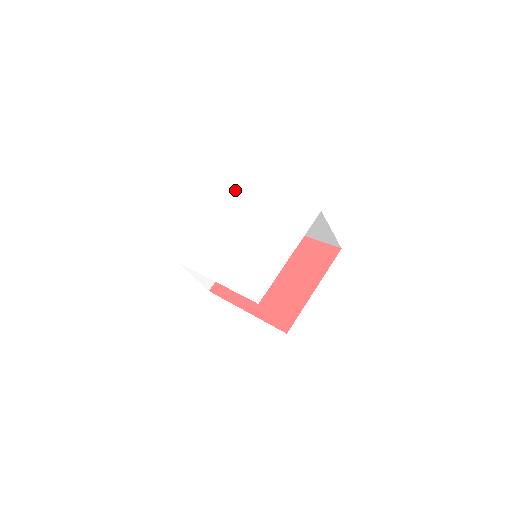
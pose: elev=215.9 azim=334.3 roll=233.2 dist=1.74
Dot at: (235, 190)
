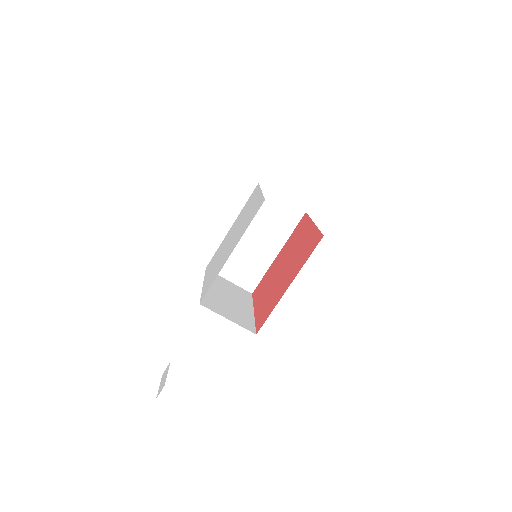
Dot at: (208, 265)
